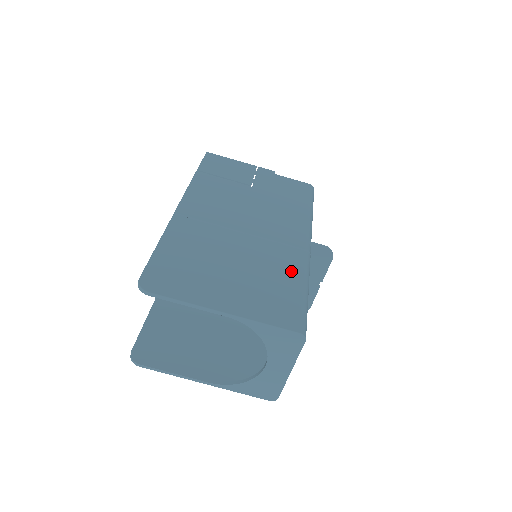
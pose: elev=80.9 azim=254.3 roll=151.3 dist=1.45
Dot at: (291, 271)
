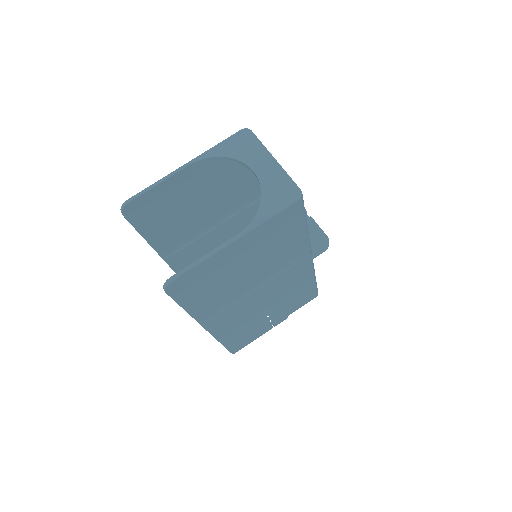
Dot at: (245, 181)
